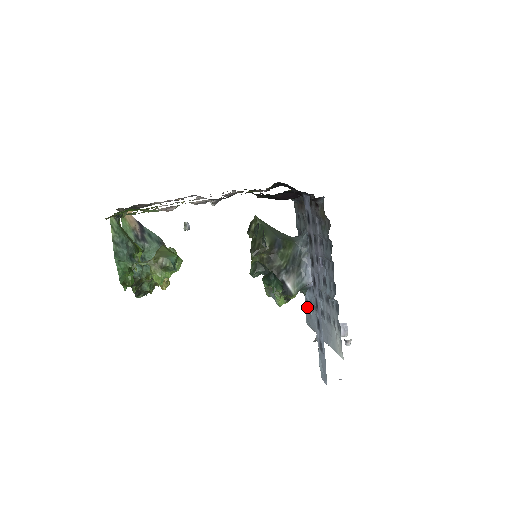
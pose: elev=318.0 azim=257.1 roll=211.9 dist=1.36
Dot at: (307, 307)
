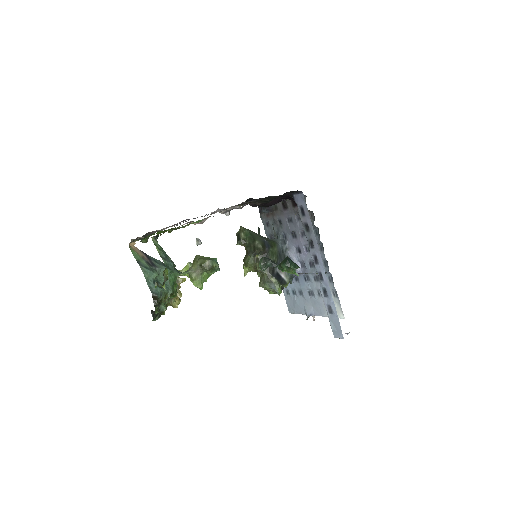
Dot at: (288, 298)
